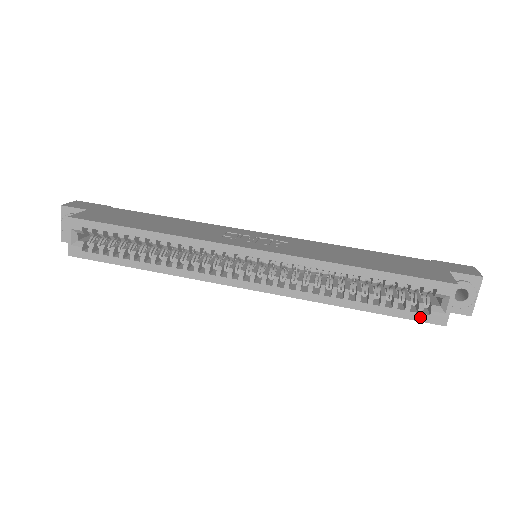
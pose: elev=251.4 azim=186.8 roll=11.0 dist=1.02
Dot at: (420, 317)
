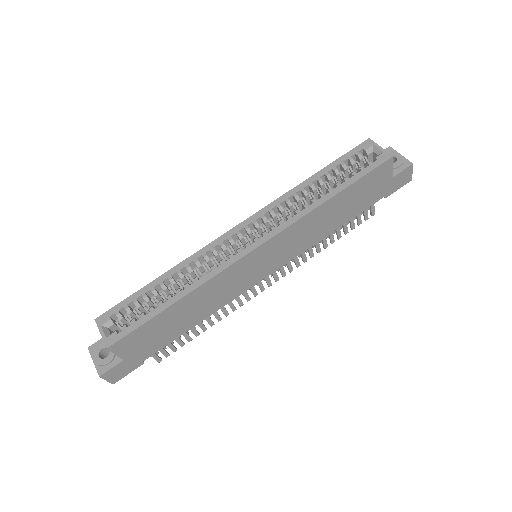
Dot at: (374, 165)
